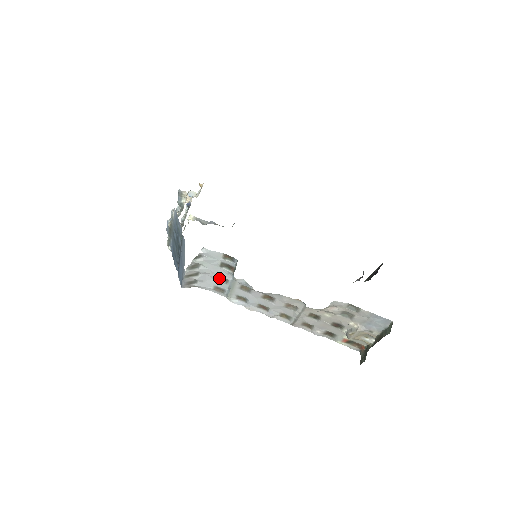
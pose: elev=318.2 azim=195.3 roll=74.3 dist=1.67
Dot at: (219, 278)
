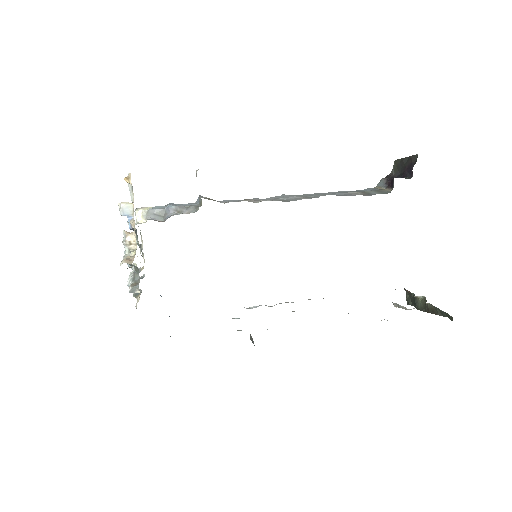
Dot at: occluded
